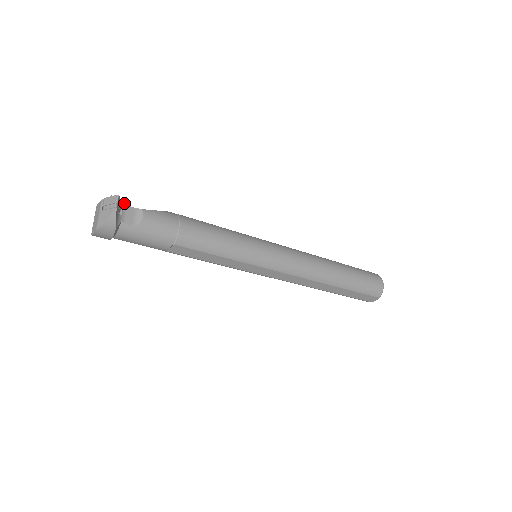
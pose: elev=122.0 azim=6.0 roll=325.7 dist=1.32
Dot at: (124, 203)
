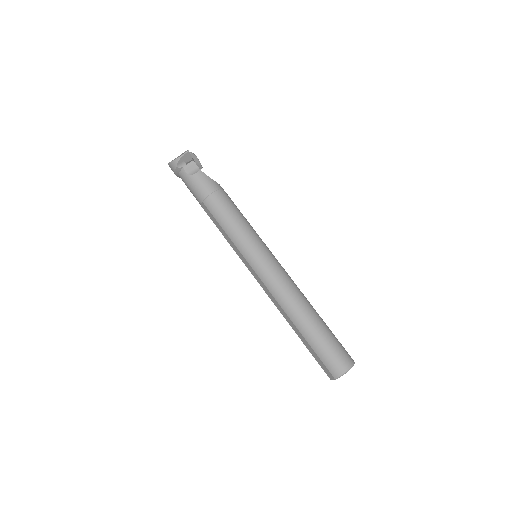
Dot at: occluded
